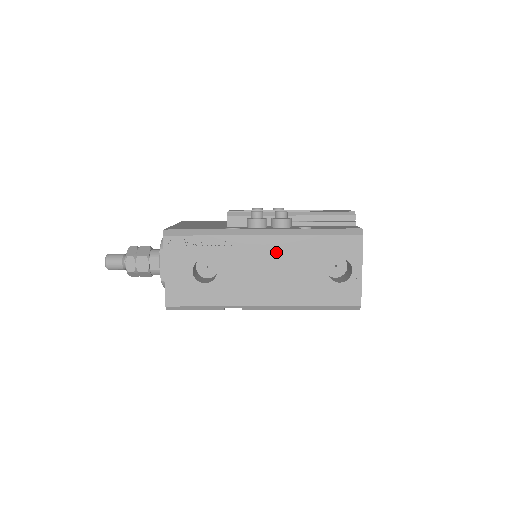
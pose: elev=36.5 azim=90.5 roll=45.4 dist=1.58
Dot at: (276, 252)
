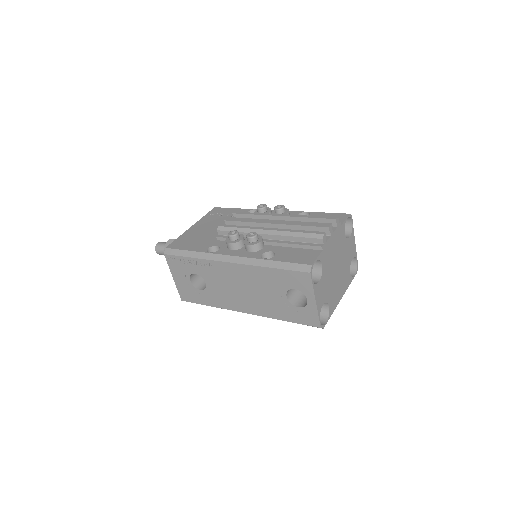
Dot at: (243, 276)
